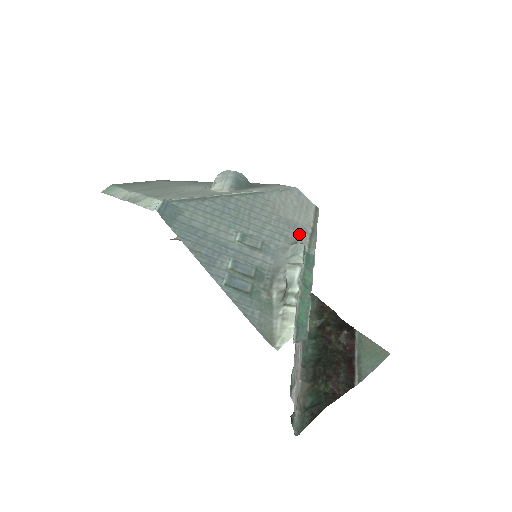
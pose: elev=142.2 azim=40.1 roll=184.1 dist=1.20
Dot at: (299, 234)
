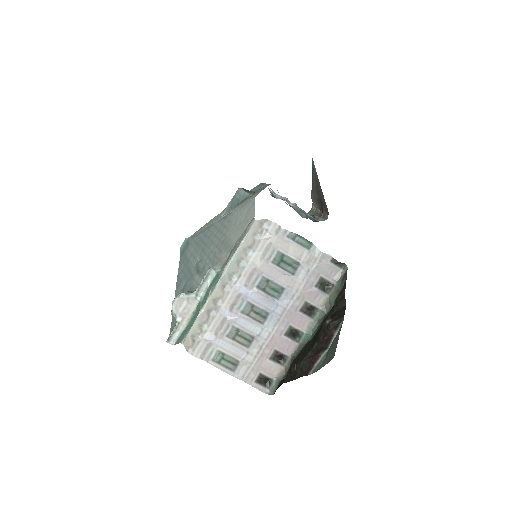
Dot at: (225, 254)
